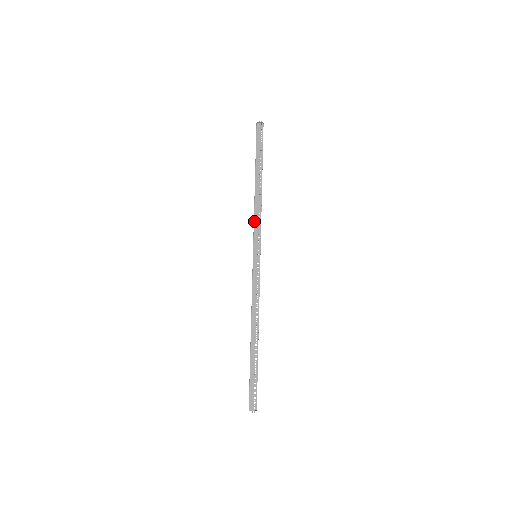
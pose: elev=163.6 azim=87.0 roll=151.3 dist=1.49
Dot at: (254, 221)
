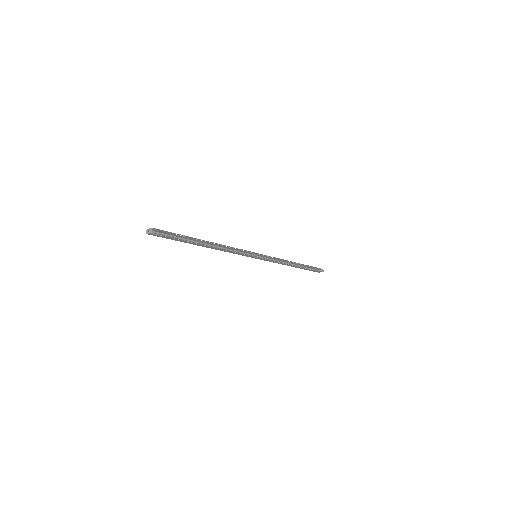
Dot at: (272, 259)
